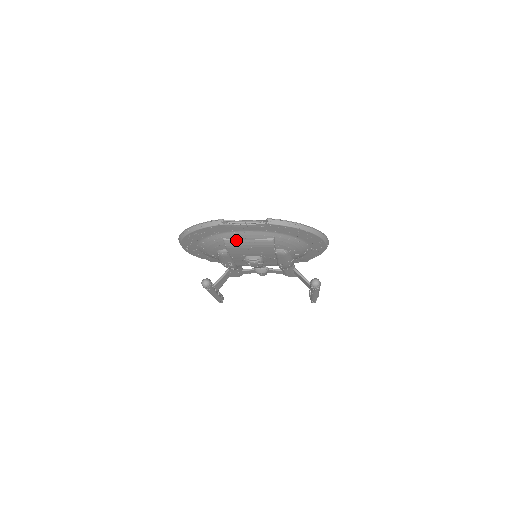
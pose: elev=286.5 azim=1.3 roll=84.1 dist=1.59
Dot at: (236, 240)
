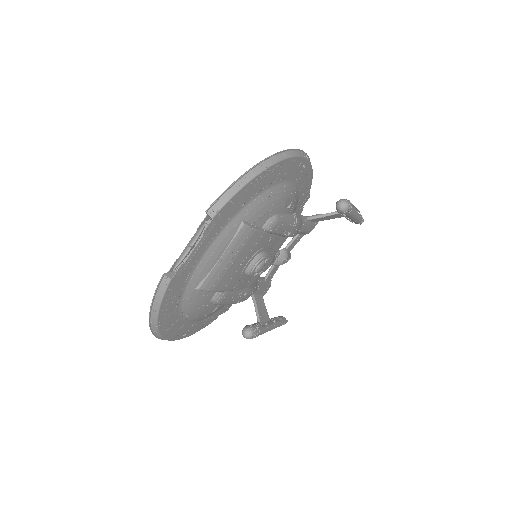
Dot at: (209, 273)
